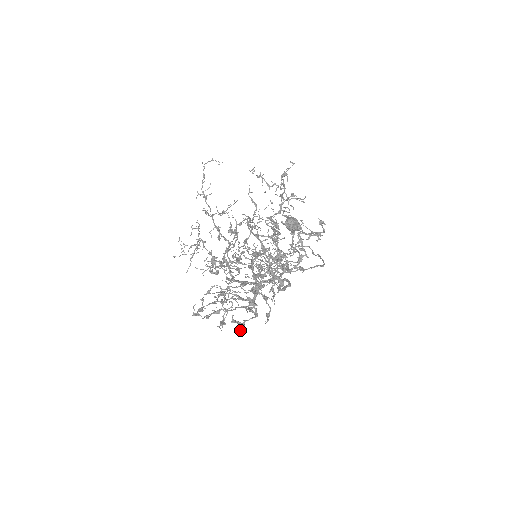
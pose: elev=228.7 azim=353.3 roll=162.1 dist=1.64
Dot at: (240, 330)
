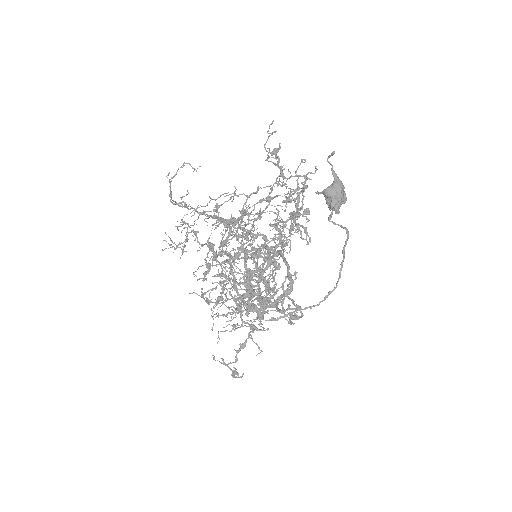
Dot at: occluded
